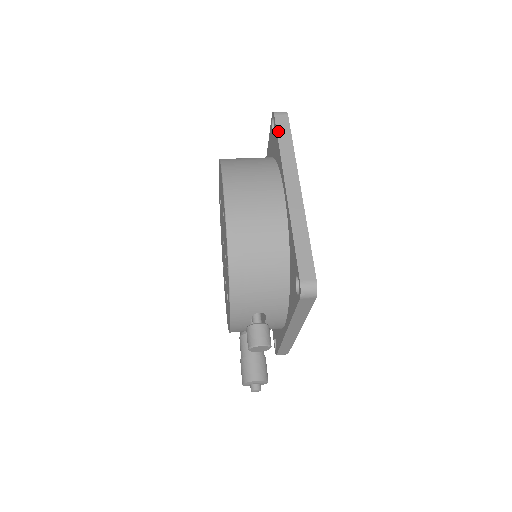
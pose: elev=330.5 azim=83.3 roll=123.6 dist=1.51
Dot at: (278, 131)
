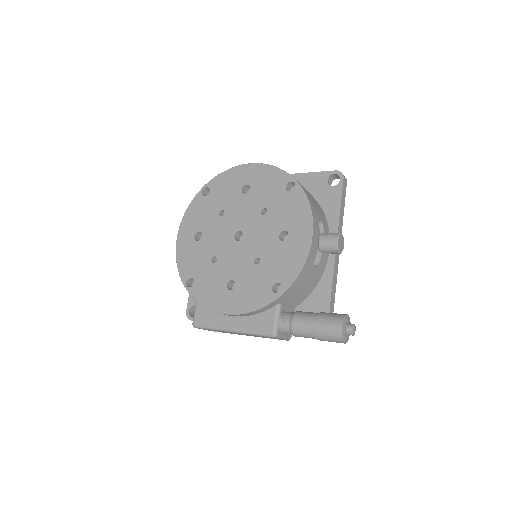
Dot at: occluded
